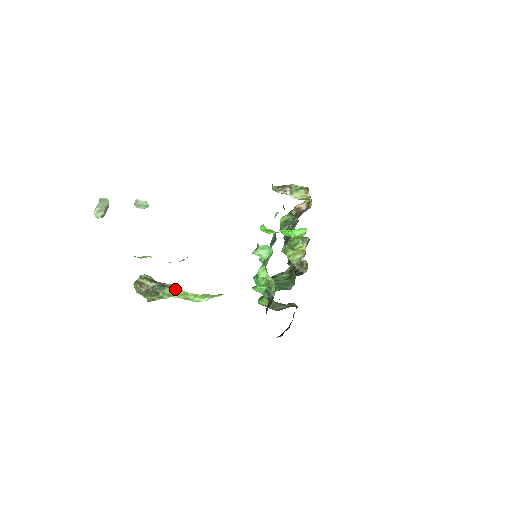
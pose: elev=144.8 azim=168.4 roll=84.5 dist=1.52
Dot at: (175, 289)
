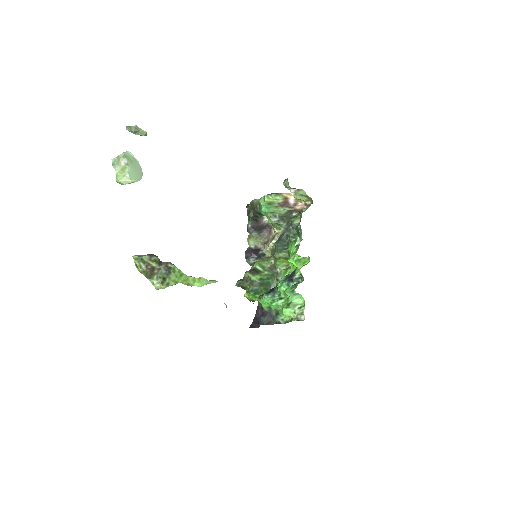
Dot at: (180, 274)
